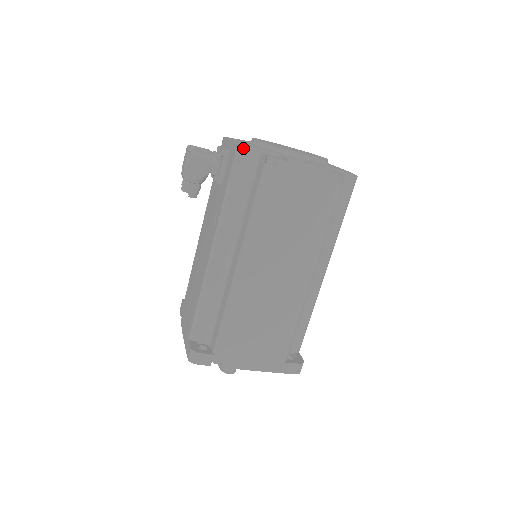
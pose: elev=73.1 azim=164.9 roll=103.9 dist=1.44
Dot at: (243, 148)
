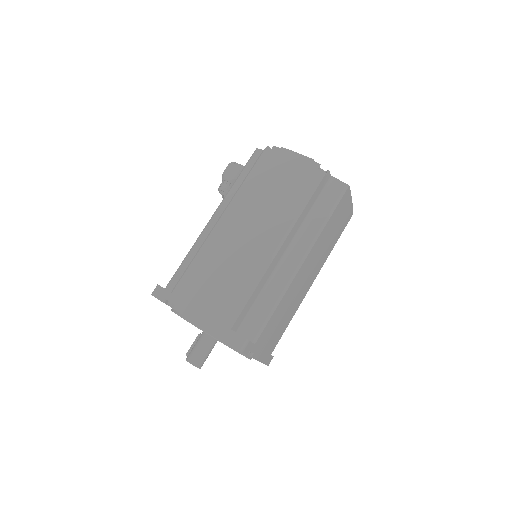
Dot at: (259, 149)
